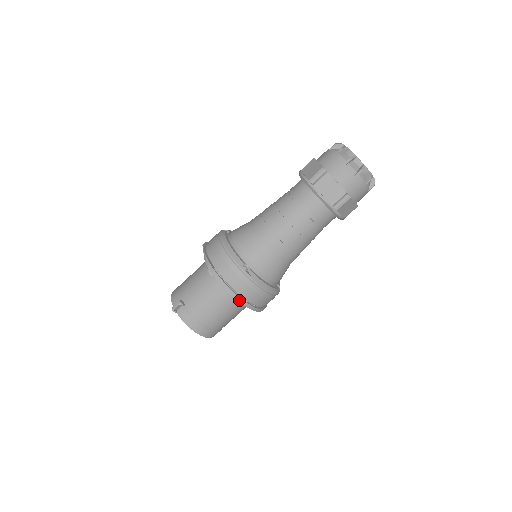
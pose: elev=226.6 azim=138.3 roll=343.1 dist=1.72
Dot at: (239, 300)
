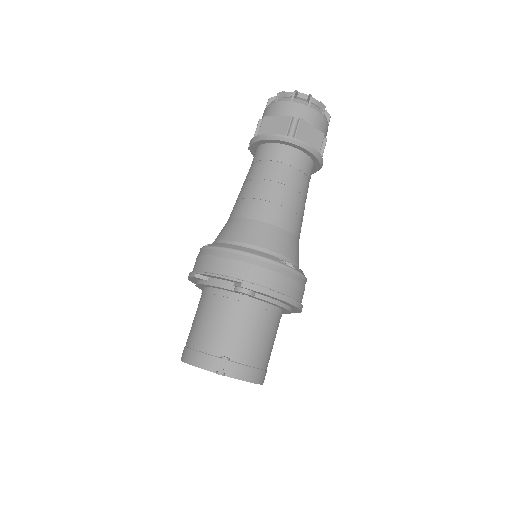
Dot at: (294, 304)
